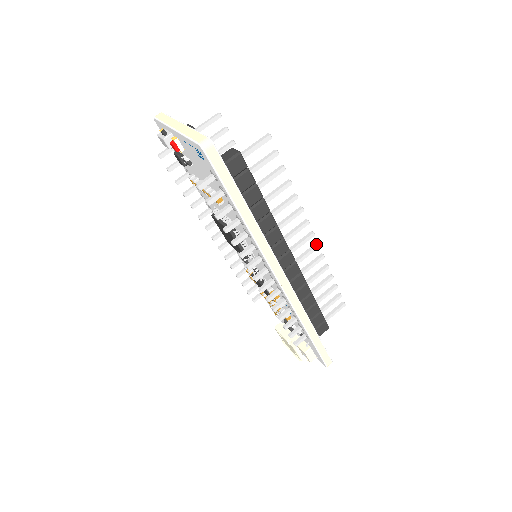
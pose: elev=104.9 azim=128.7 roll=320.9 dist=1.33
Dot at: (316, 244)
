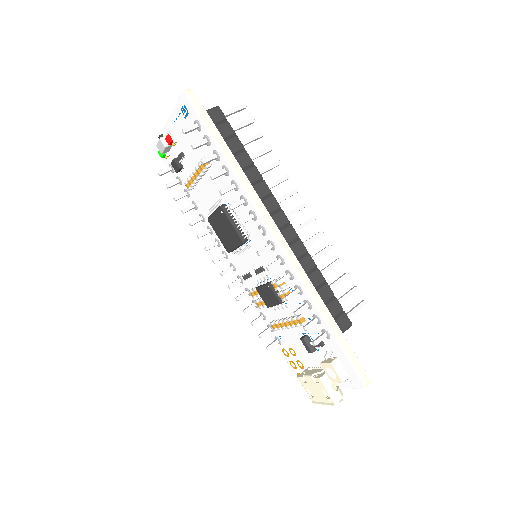
Dot at: occluded
